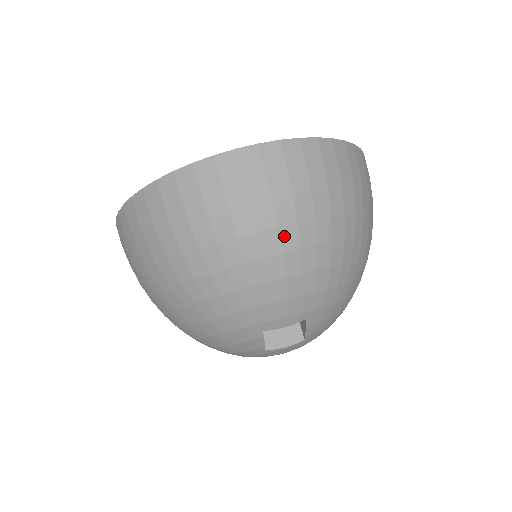
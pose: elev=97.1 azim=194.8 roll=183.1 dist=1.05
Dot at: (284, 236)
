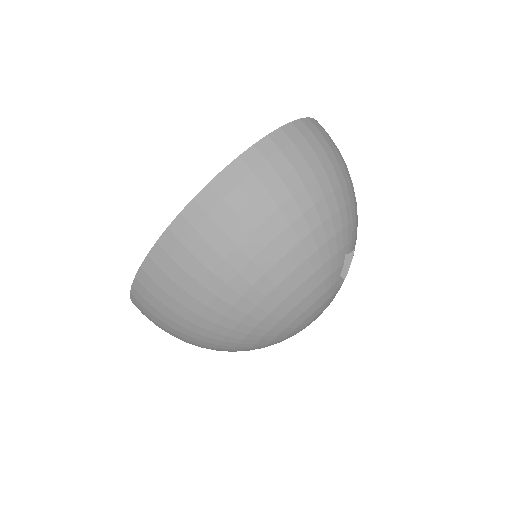
Dot at: (347, 172)
